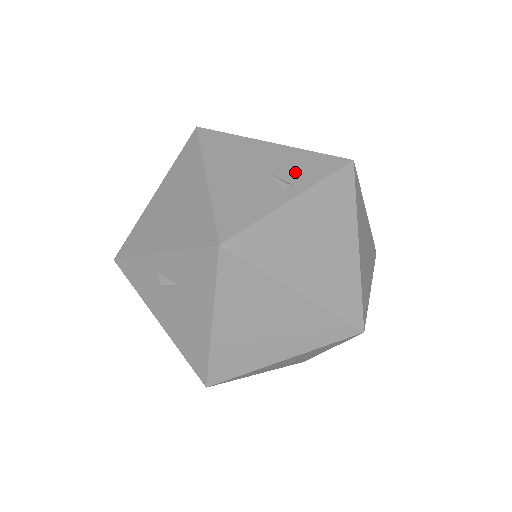
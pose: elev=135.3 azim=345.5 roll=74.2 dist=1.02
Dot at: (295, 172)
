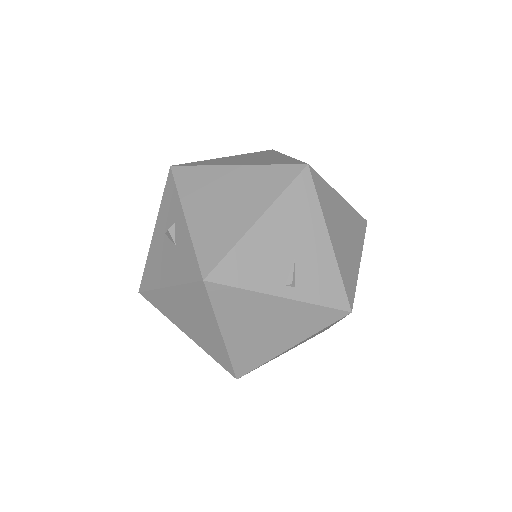
Dot at: (310, 280)
